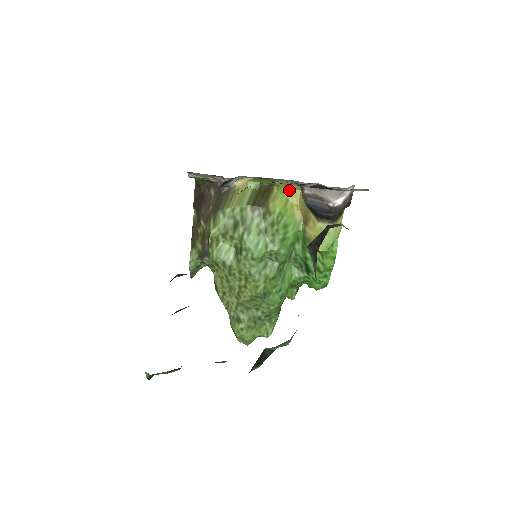
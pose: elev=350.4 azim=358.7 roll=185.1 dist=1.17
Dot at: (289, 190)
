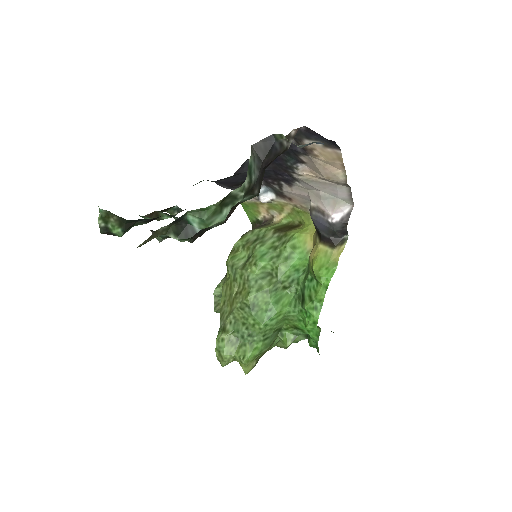
Dot at: (310, 225)
